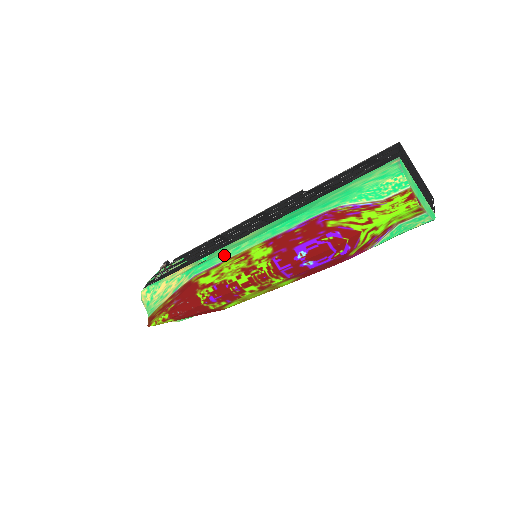
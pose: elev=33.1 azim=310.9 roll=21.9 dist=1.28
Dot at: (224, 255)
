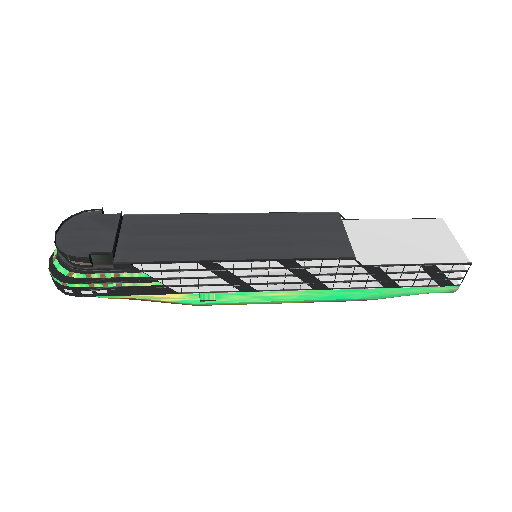
Dot at: (247, 303)
